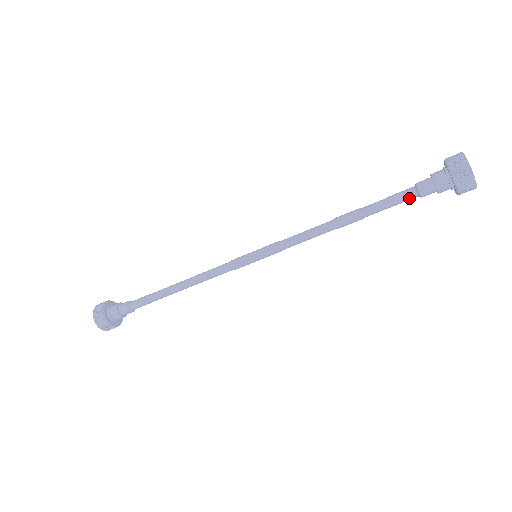
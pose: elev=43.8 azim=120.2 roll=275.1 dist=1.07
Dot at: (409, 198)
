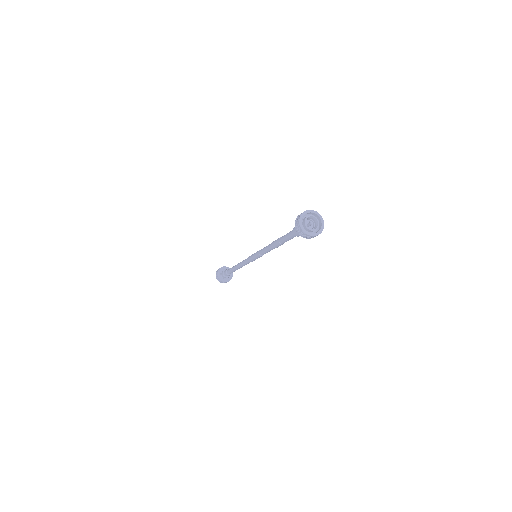
Dot at: occluded
